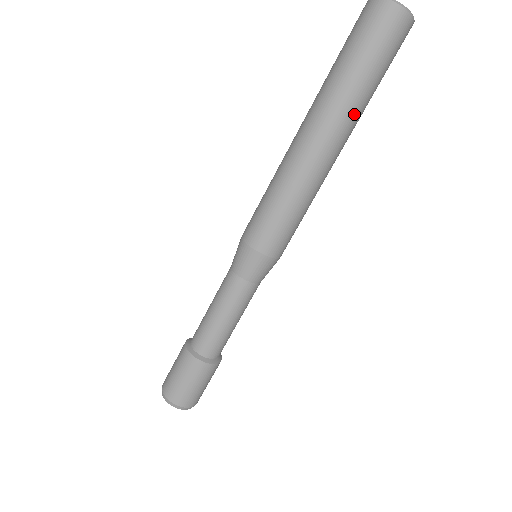
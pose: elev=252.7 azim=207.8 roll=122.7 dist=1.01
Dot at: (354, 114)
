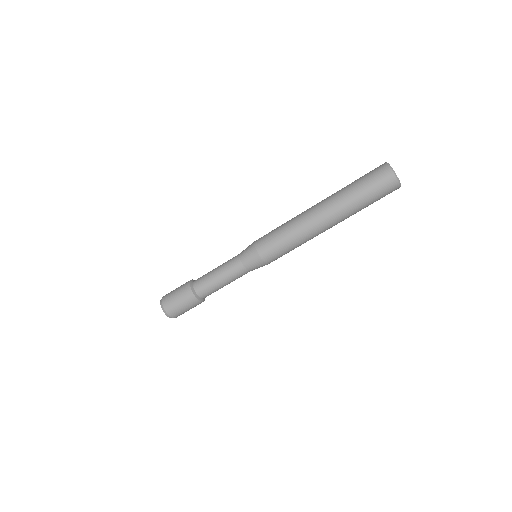
Dot at: occluded
